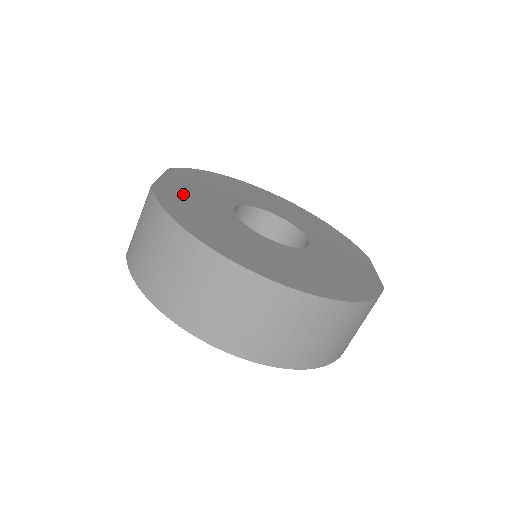
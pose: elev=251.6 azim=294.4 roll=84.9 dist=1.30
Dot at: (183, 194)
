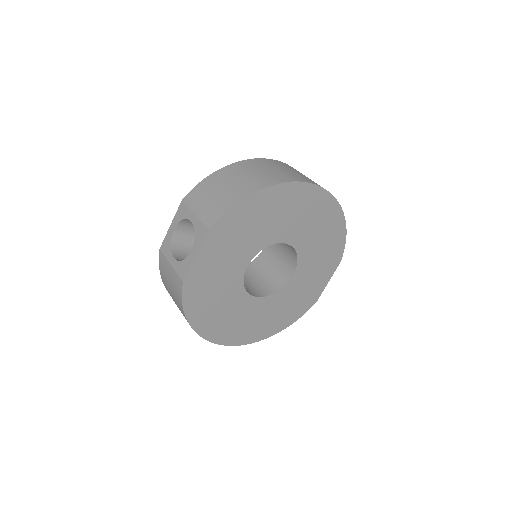
Dot at: (207, 277)
